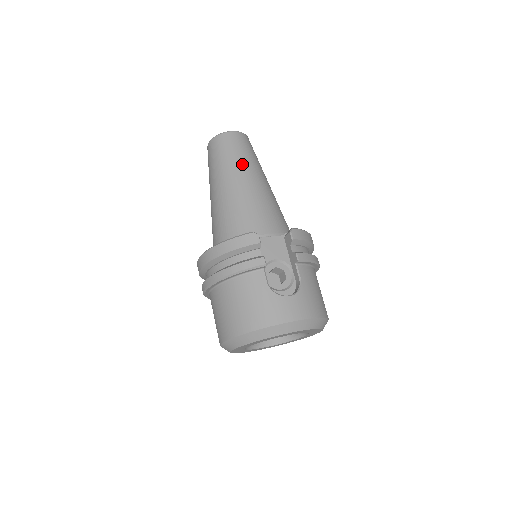
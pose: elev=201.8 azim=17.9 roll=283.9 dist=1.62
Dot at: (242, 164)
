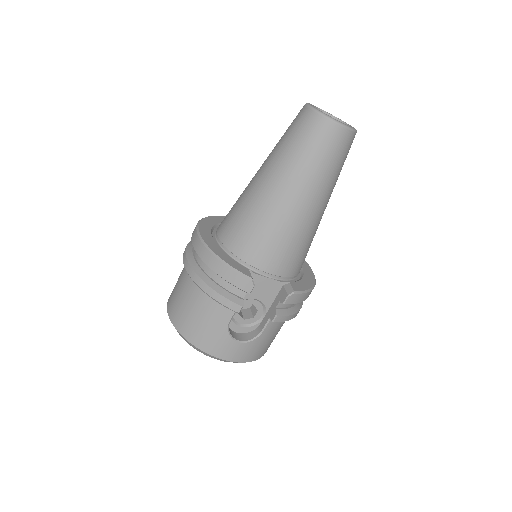
Dot at: (313, 179)
